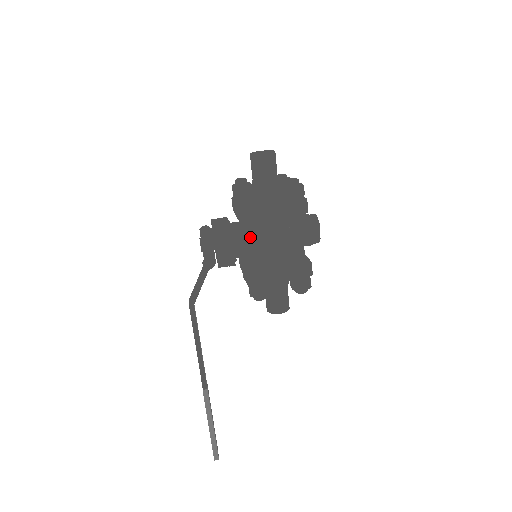
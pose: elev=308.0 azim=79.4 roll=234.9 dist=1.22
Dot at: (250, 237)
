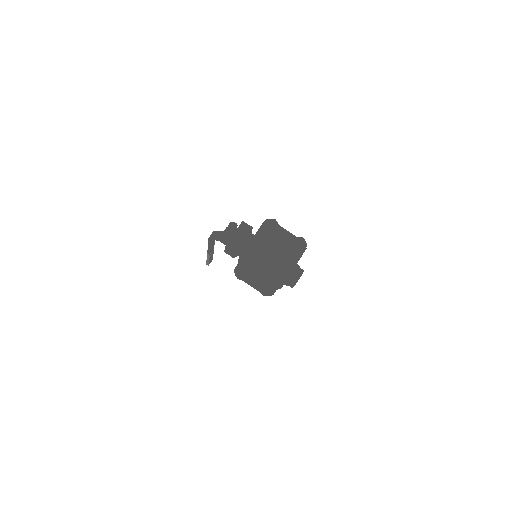
Dot at: occluded
